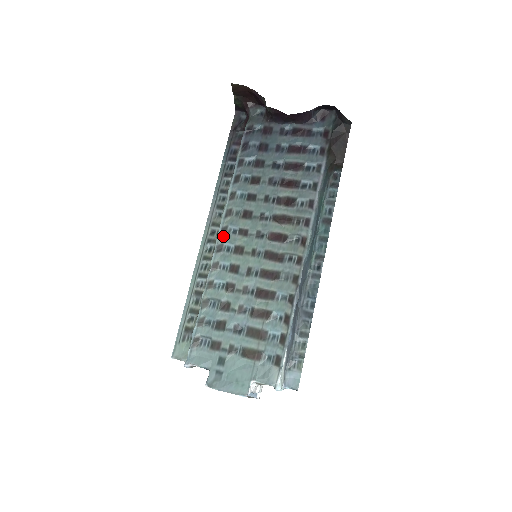
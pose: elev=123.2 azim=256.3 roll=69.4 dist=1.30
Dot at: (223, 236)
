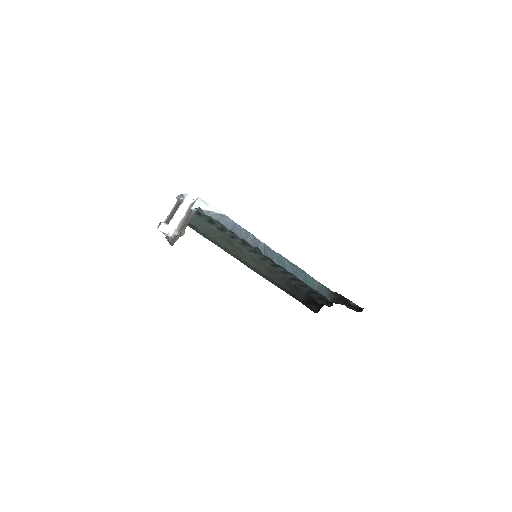
Dot at: (256, 256)
